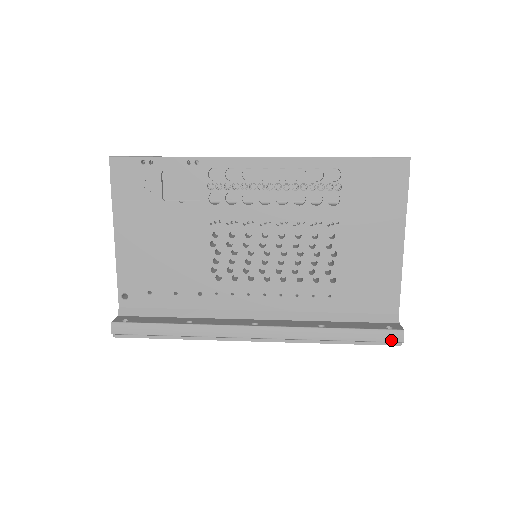
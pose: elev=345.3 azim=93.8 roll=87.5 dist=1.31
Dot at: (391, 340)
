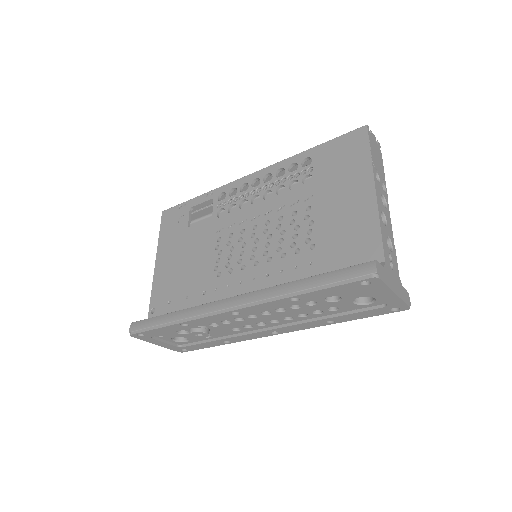
Dot at: (362, 274)
